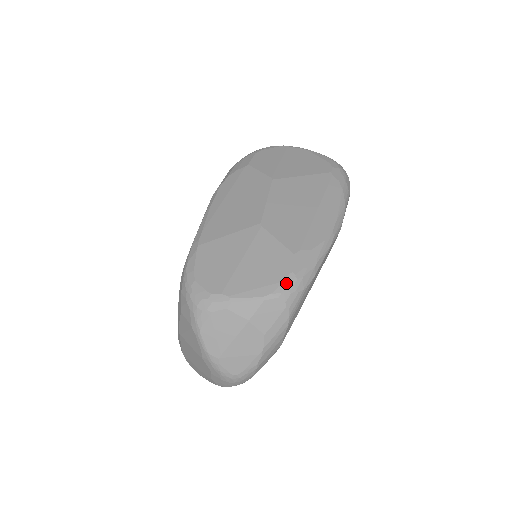
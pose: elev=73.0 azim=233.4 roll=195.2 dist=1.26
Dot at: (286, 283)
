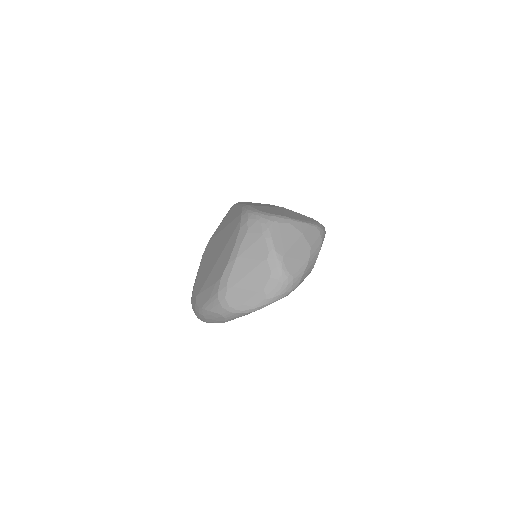
Dot at: (317, 223)
